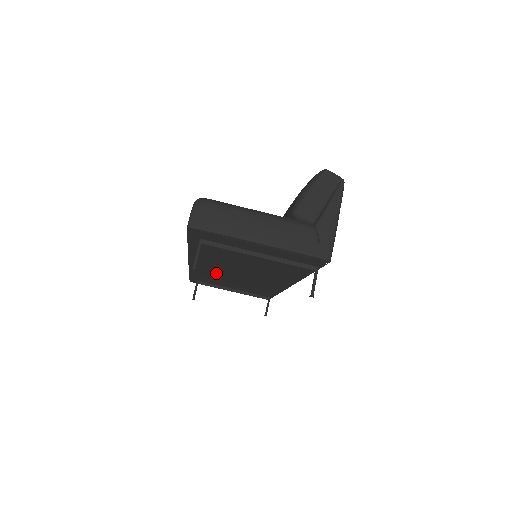
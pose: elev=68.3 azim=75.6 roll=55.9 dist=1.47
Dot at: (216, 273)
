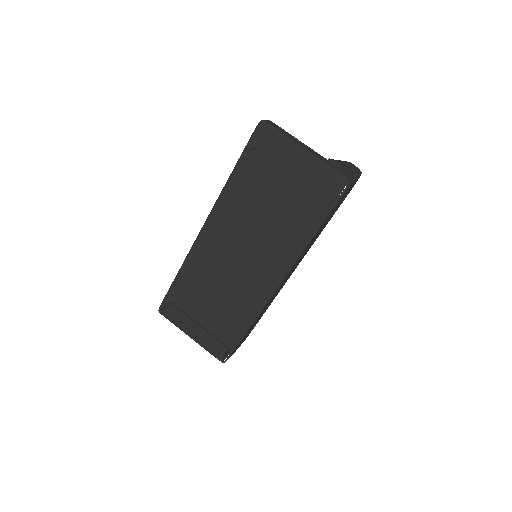
Dot at: (213, 260)
